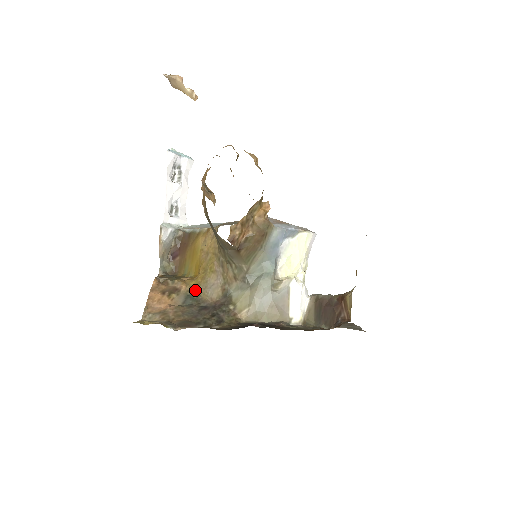
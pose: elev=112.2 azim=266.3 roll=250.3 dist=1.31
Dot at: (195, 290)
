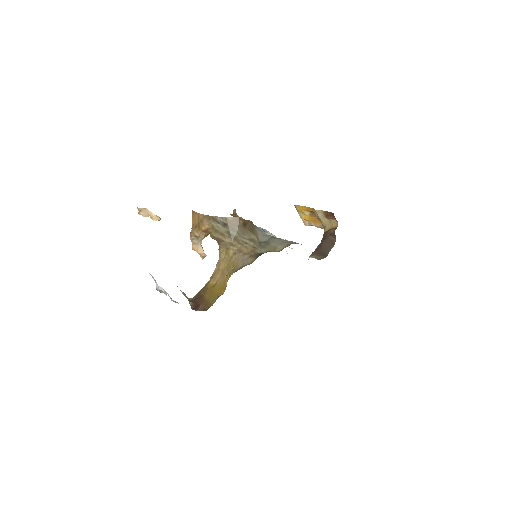
Dot at: occluded
